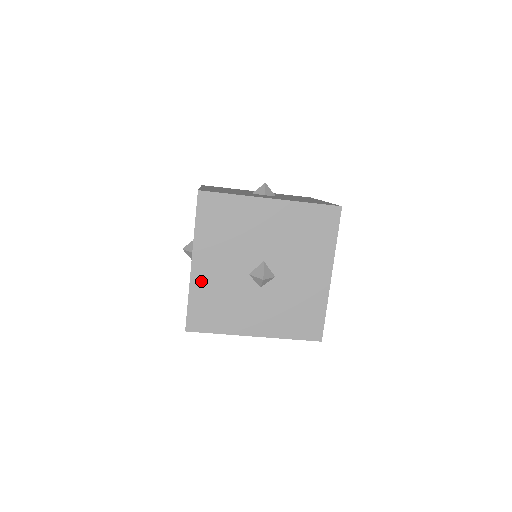
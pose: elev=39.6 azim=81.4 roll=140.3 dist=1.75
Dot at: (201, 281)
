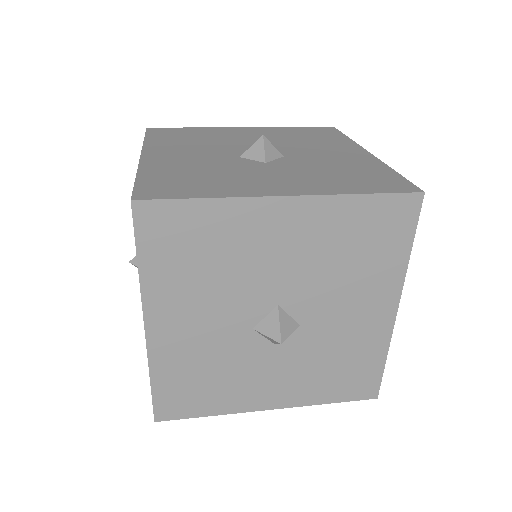
Dot at: (168, 351)
